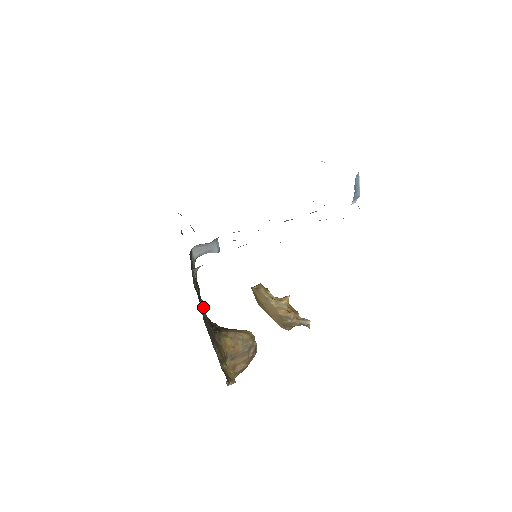
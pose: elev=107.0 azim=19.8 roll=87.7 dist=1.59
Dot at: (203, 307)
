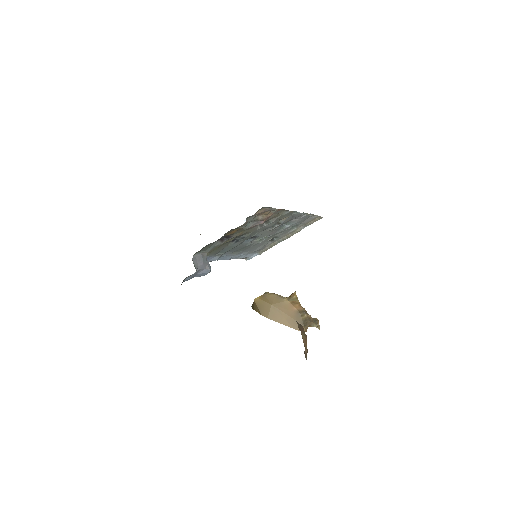
Dot at: occluded
